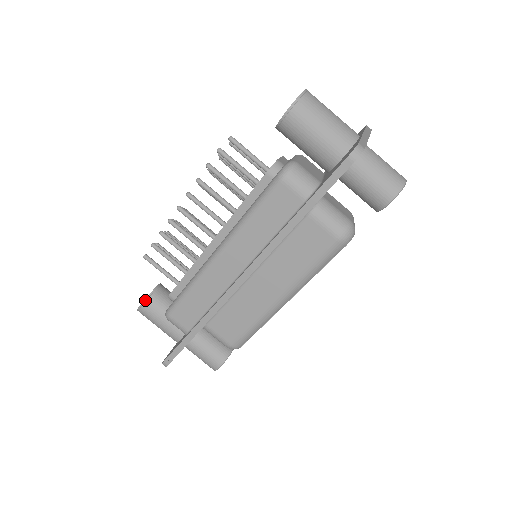
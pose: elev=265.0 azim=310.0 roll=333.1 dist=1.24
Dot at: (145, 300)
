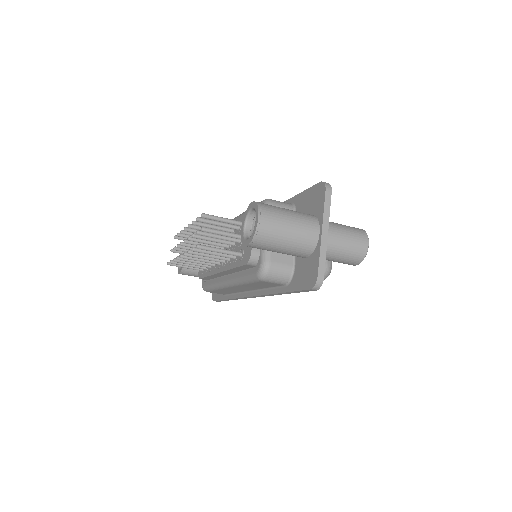
Dot at: (181, 272)
